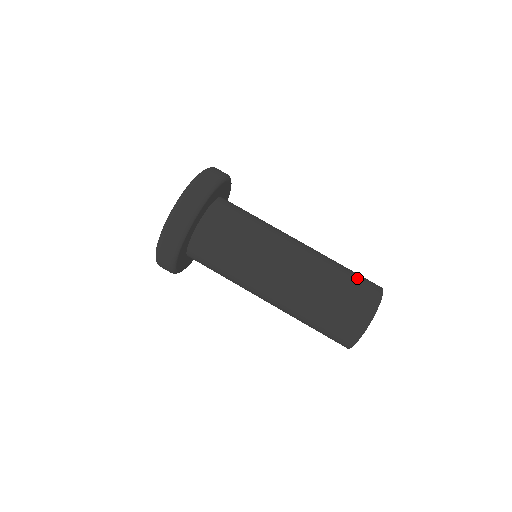
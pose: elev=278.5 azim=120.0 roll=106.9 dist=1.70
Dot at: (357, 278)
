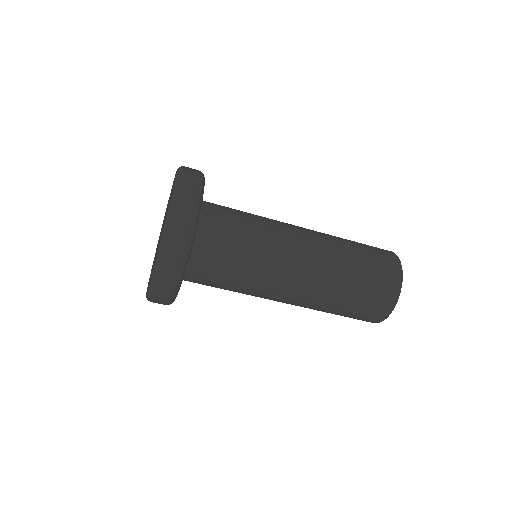
Dot at: (372, 254)
